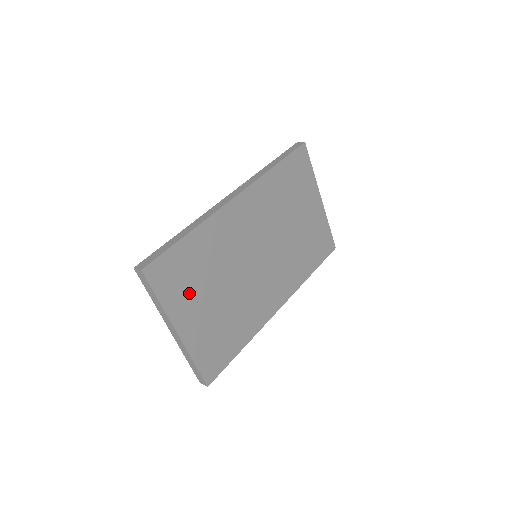
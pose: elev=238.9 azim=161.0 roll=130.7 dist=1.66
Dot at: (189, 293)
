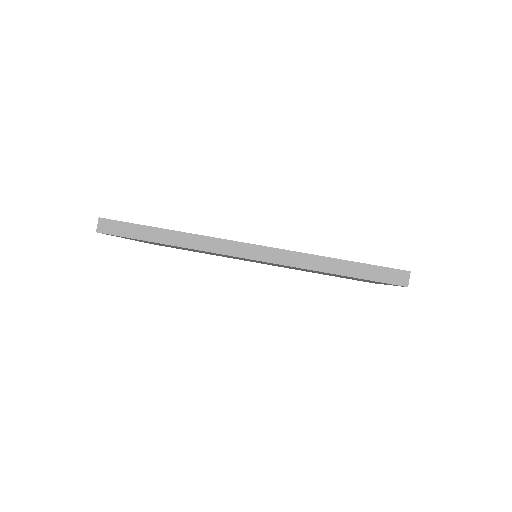
Dot at: occluded
